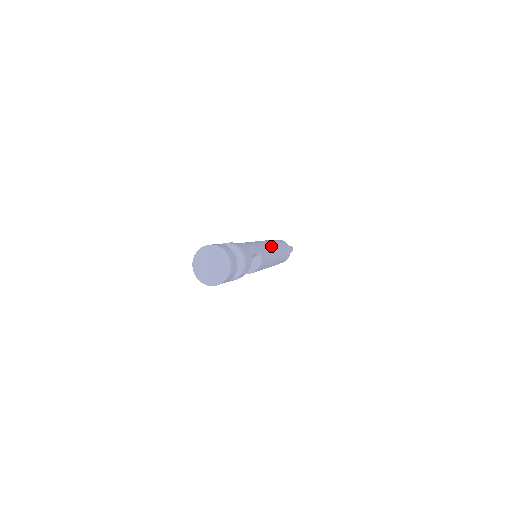
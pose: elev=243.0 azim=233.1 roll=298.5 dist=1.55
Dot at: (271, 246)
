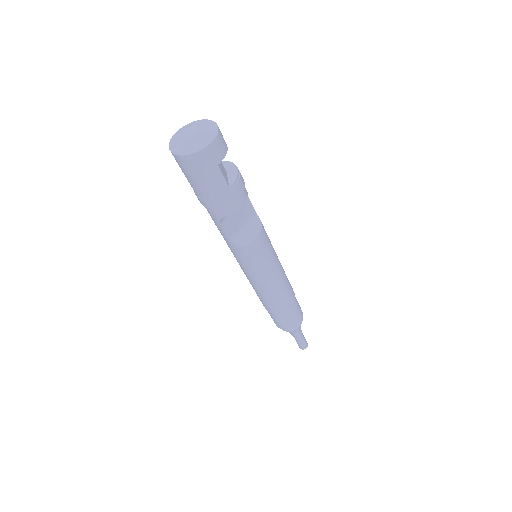
Dot at: occluded
